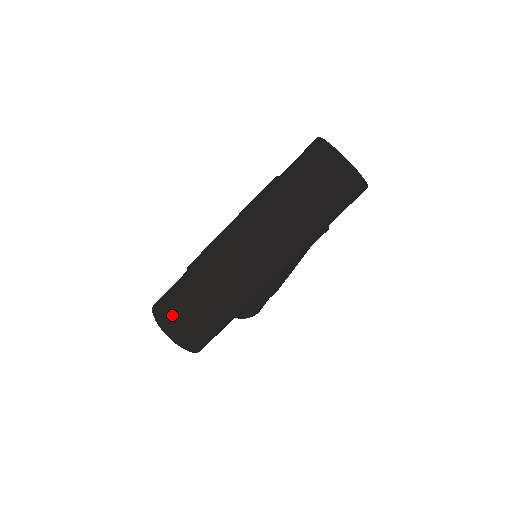
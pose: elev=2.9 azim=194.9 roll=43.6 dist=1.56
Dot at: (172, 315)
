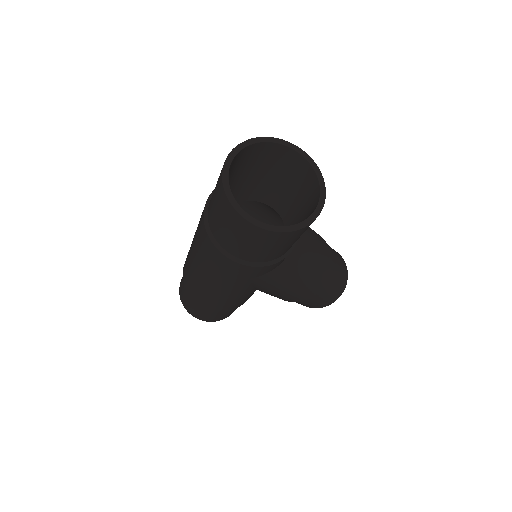
Dot at: (181, 283)
